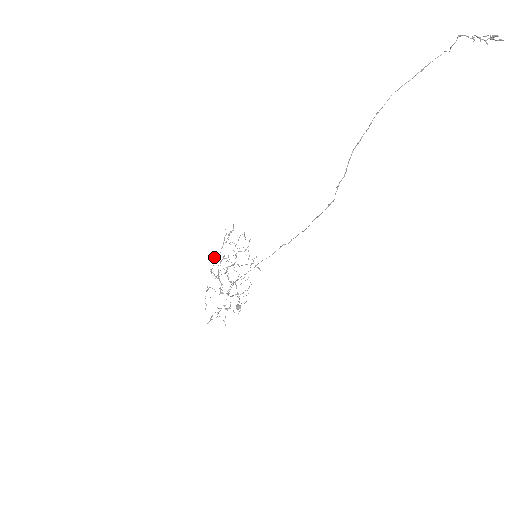
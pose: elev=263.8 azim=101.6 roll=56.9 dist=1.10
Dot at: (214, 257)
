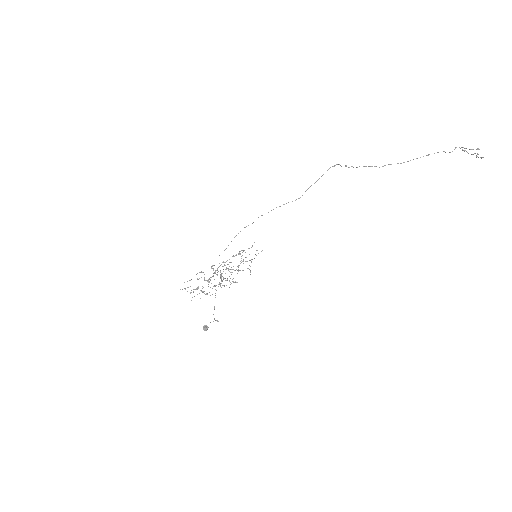
Dot at: occluded
